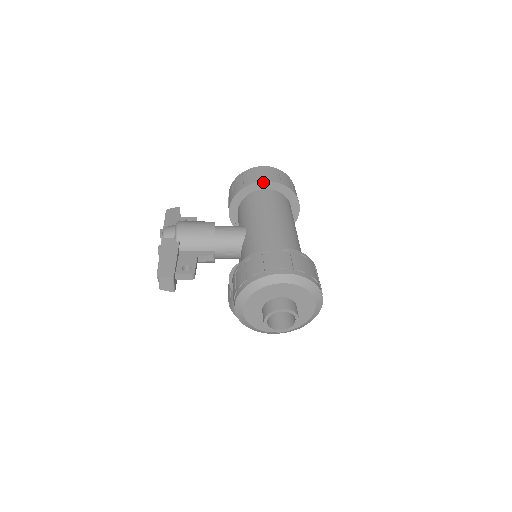
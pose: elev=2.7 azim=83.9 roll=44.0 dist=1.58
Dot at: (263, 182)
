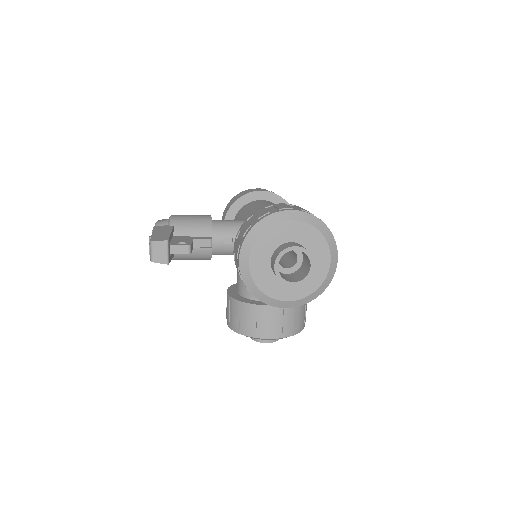
Dot at: (257, 192)
